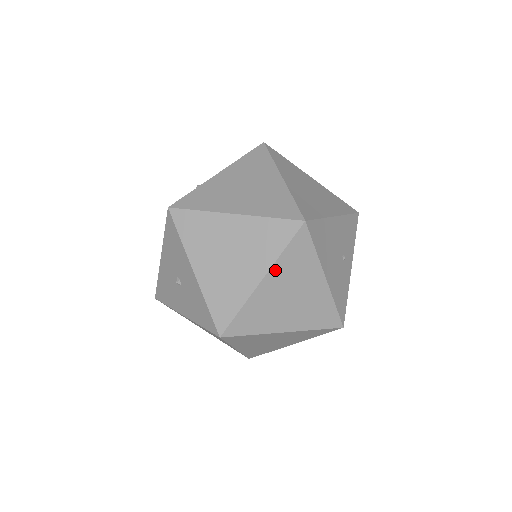
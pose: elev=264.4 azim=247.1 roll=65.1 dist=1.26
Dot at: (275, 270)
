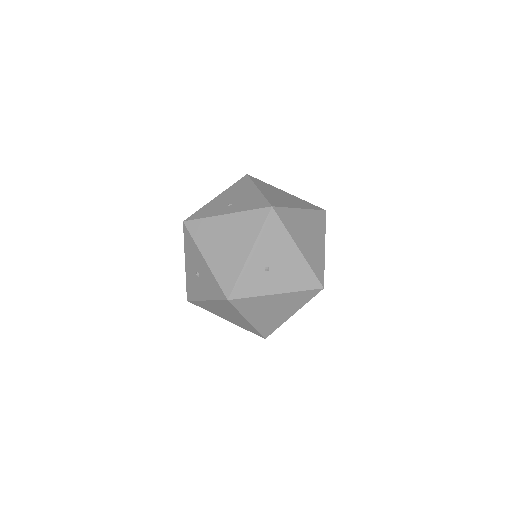
Dot at: occluded
